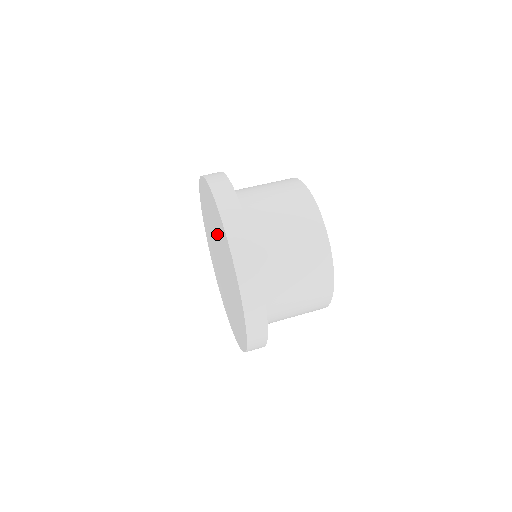
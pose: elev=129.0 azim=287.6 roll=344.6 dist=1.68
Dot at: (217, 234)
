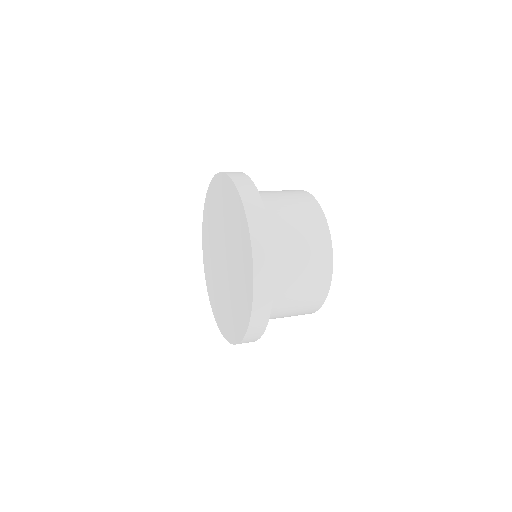
Dot at: (219, 219)
